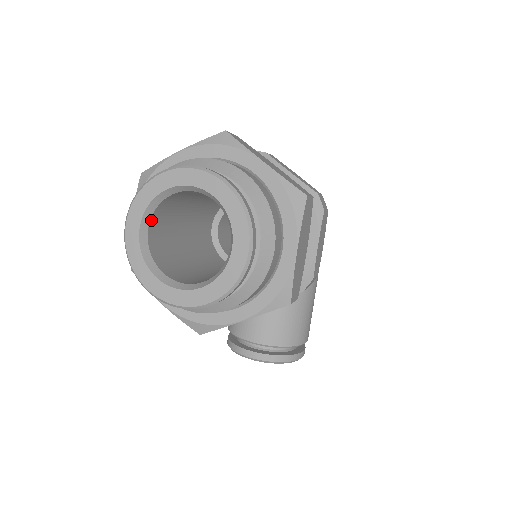
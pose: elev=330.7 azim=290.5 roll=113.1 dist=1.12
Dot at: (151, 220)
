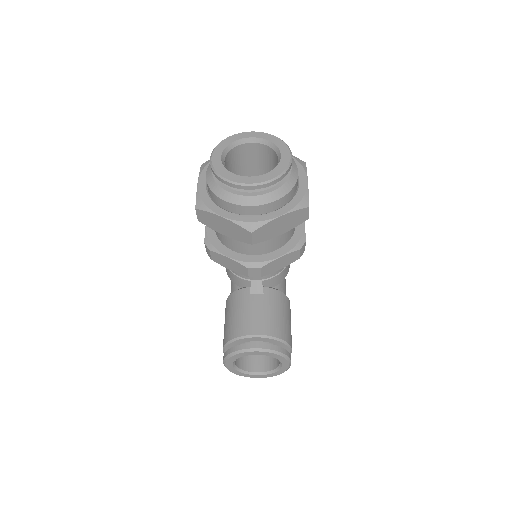
Dot at: (225, 157)
